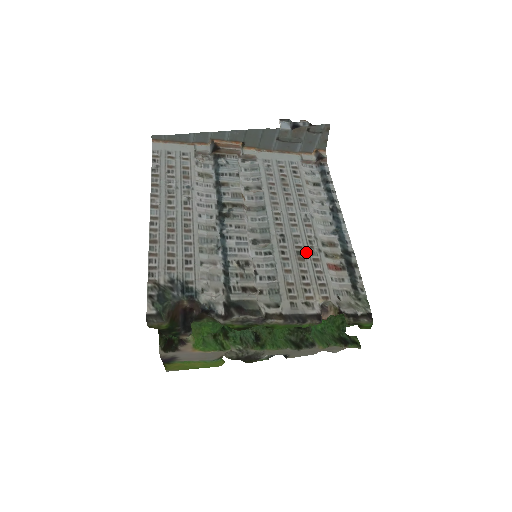
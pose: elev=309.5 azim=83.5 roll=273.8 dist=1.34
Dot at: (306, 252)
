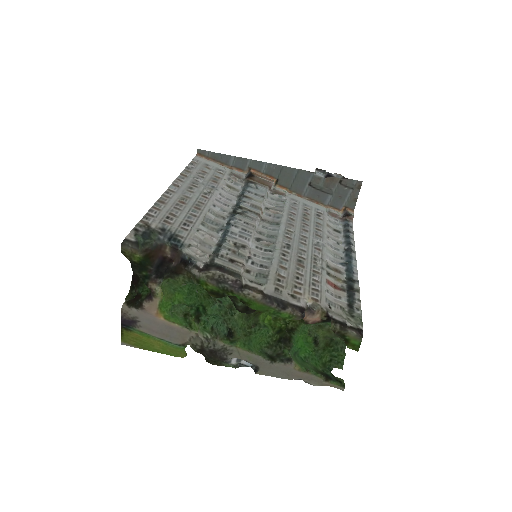
Dot at: (308, 263)
